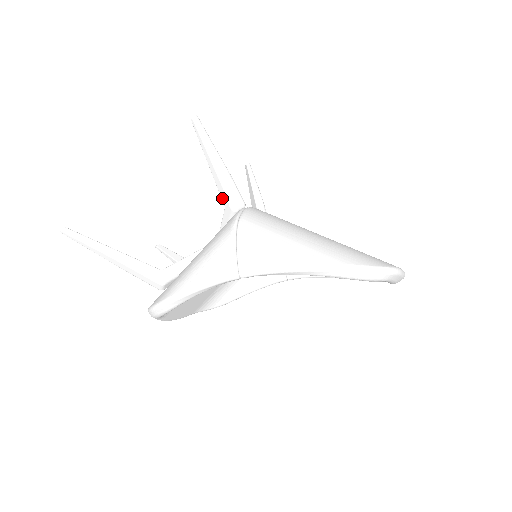
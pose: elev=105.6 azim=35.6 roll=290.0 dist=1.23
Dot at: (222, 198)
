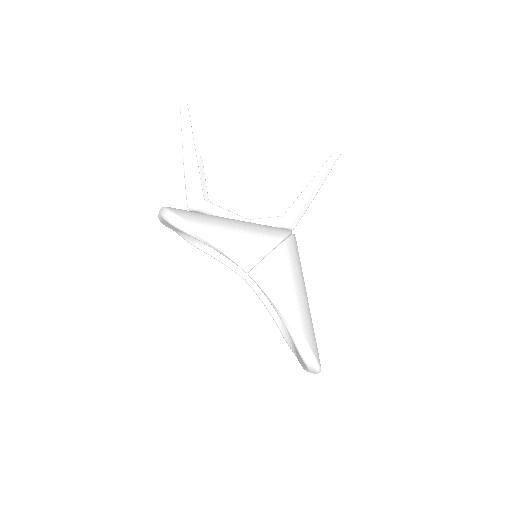
Dot at: (289, 210)
